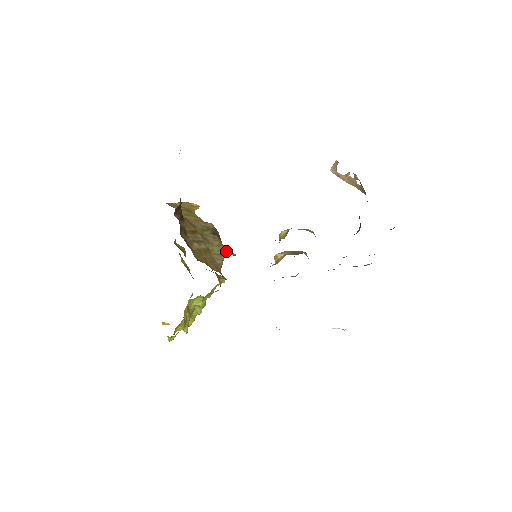
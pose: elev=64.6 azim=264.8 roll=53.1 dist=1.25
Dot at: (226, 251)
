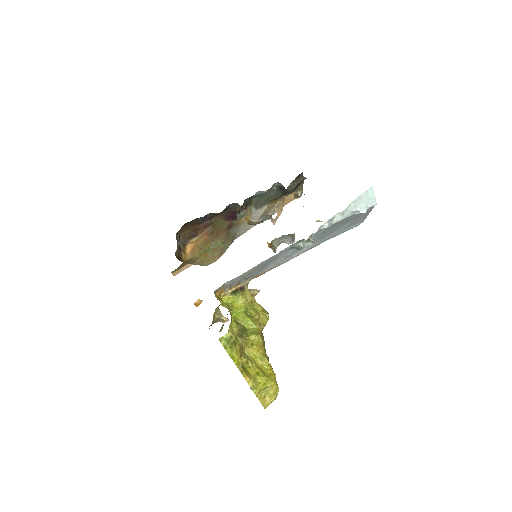
Dot at: occluded
